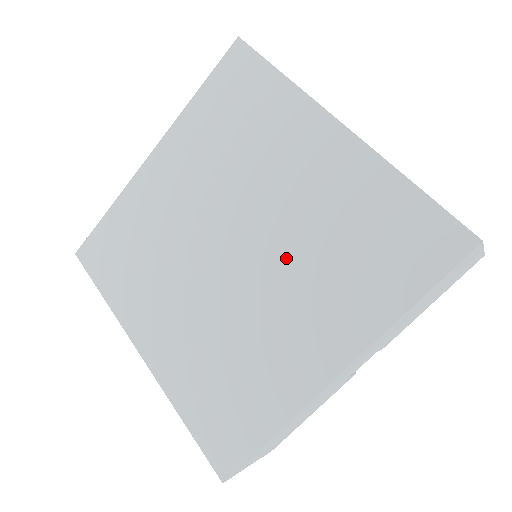
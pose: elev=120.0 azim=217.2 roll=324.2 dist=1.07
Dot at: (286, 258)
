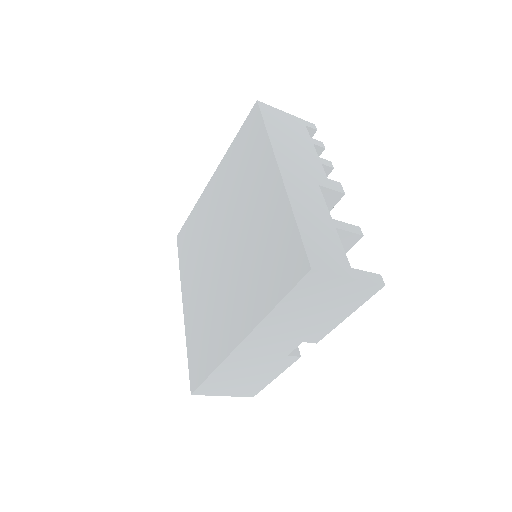
Dot at: (240, 260)
